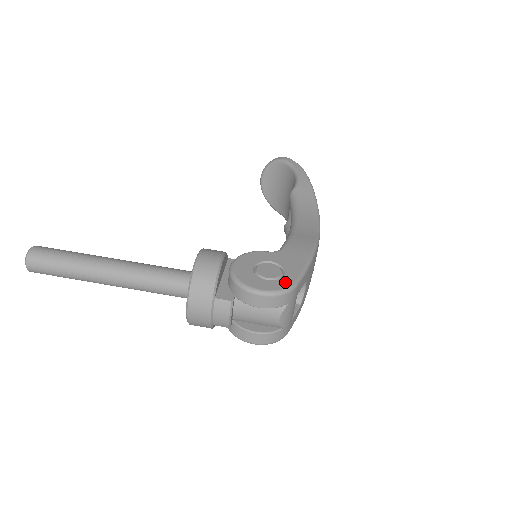
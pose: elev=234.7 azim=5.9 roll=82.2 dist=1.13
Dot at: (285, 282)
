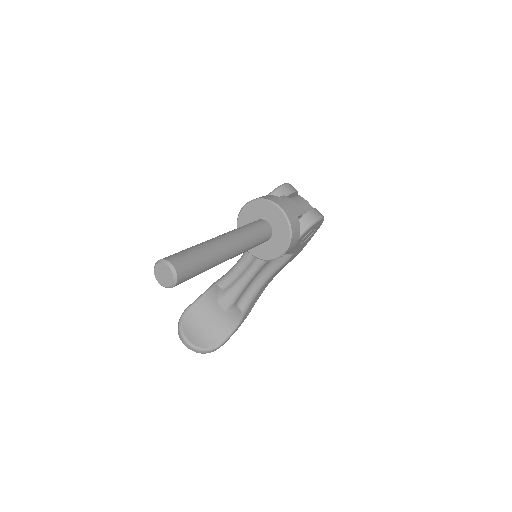
Dot at: occluded
